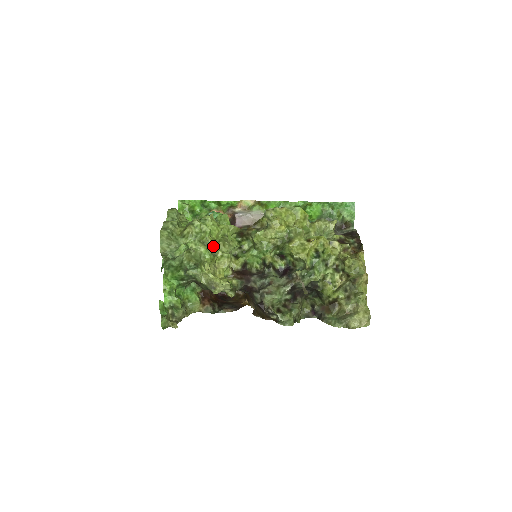
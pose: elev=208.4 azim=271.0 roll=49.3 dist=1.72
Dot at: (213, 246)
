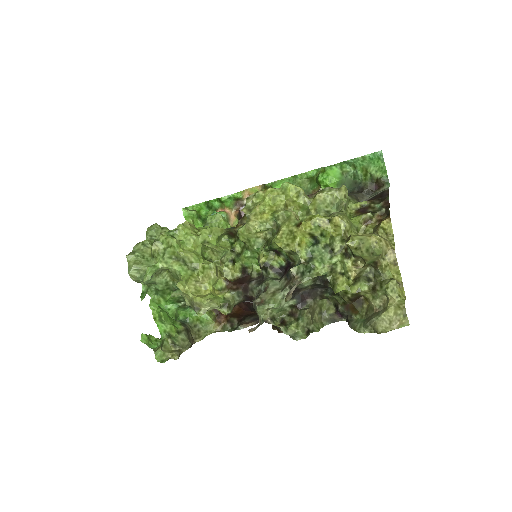
Dot at: (189, 259)
